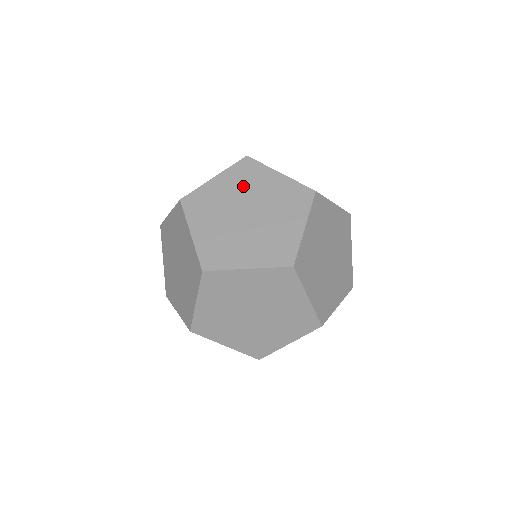
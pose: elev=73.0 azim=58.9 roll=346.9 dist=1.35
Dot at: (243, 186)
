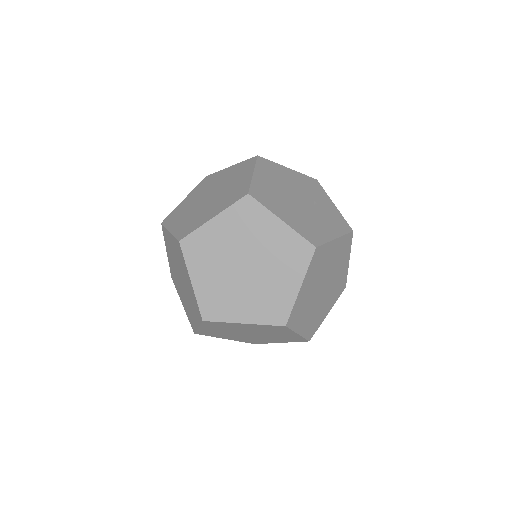
Dot at: (243, 233)
